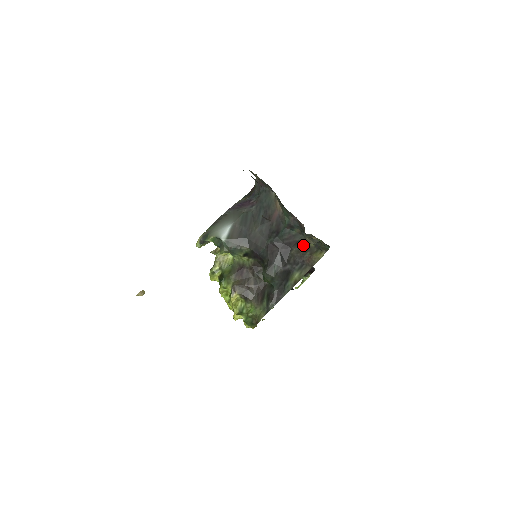
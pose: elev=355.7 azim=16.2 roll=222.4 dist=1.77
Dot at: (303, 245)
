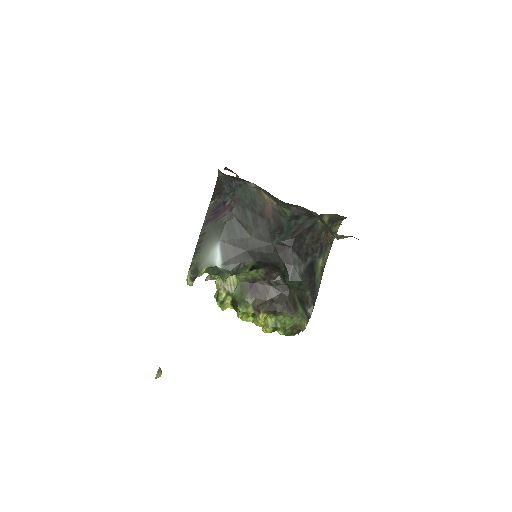
Dot at: (315, 228)
